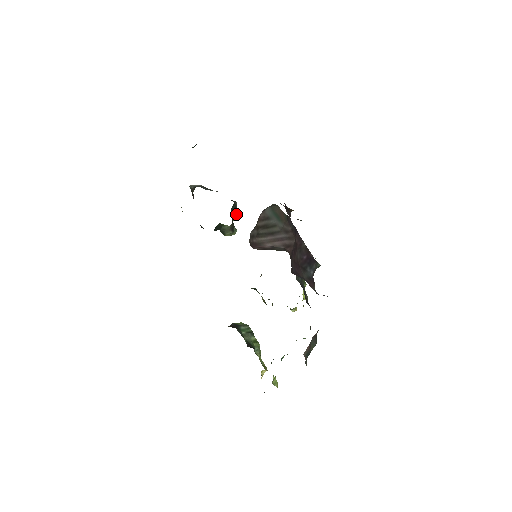
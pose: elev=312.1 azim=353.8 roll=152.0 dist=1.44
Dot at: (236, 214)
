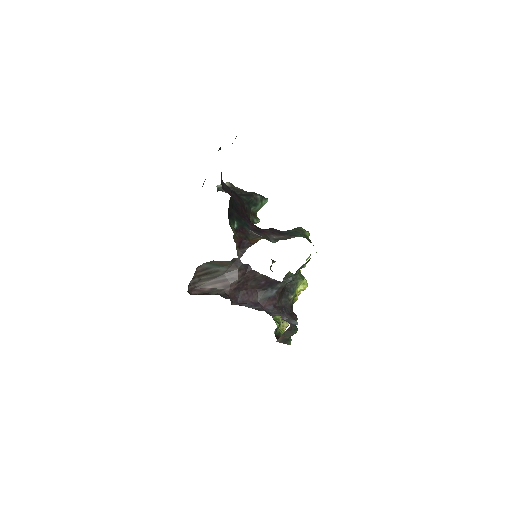
Dot at: (259, 206)
